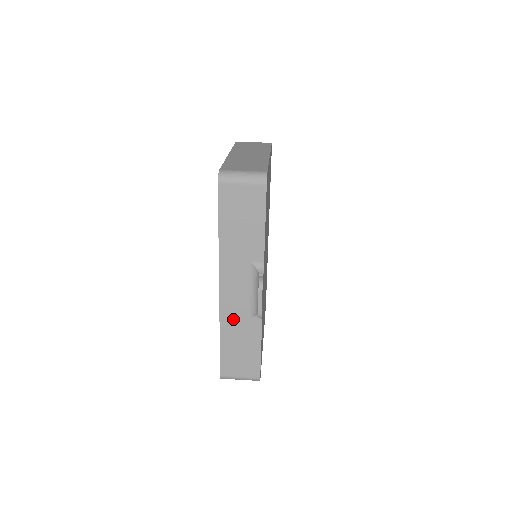
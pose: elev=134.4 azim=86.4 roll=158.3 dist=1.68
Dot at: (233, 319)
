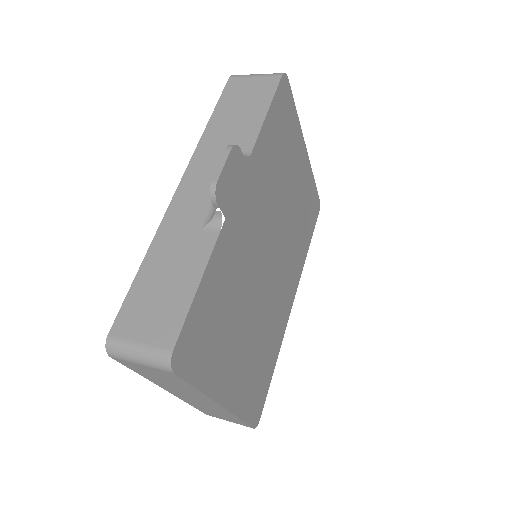
Dot at: (177, 231)
